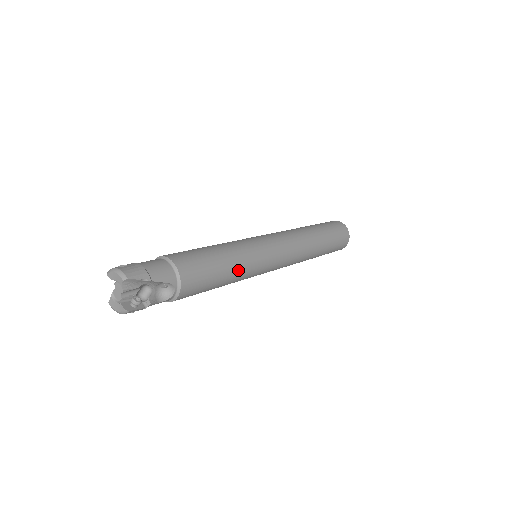
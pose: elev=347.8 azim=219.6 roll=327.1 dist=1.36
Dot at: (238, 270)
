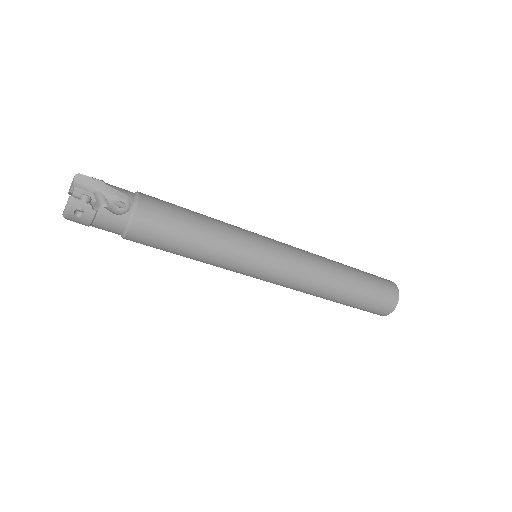
Dot at: (218, 229)
